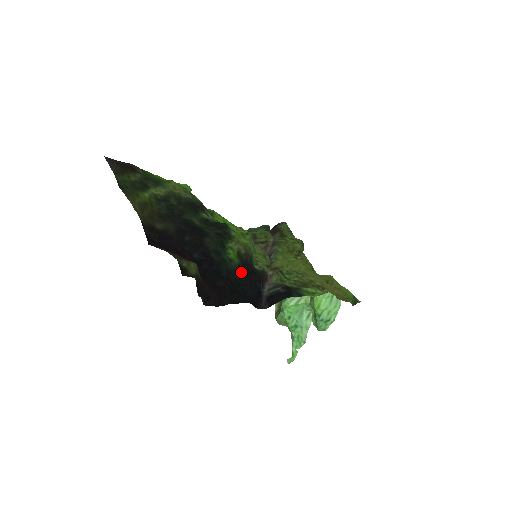
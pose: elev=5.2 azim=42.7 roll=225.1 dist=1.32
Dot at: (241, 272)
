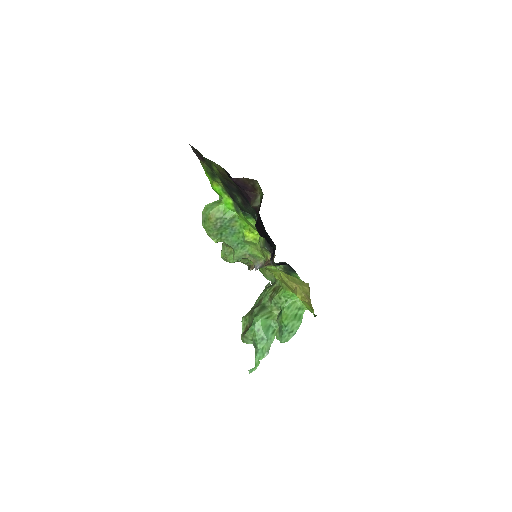
Dot at: occluded
